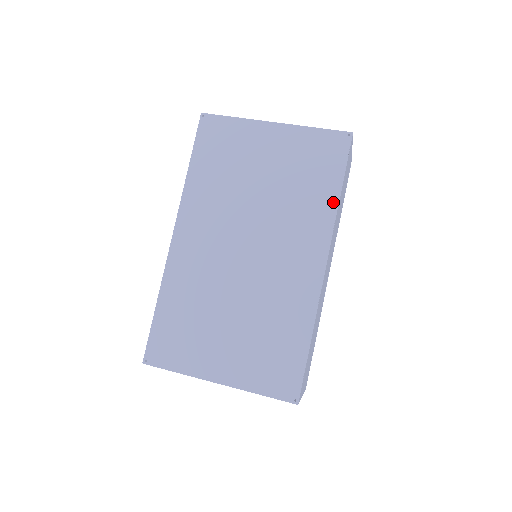
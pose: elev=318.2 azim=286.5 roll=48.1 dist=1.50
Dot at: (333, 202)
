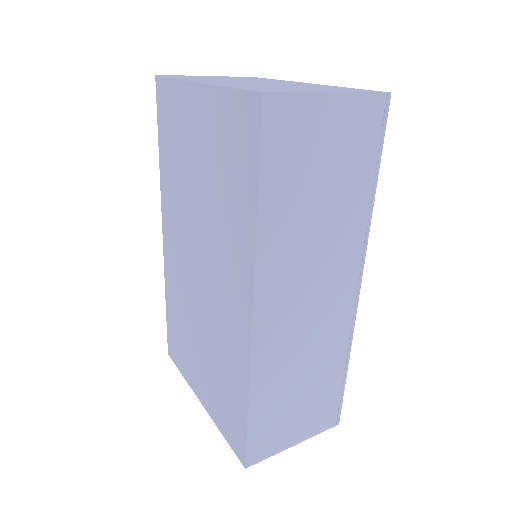
Dot at: (251, 223)
